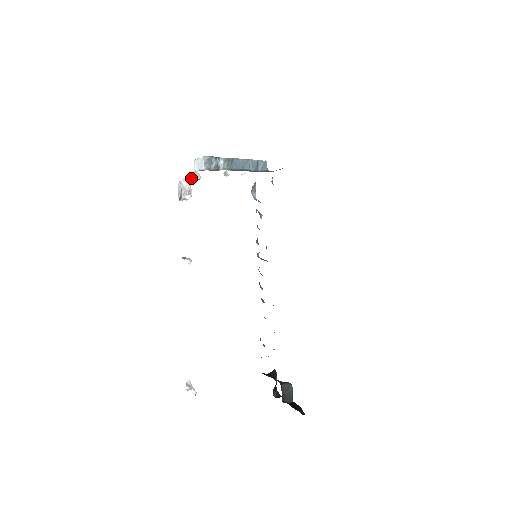
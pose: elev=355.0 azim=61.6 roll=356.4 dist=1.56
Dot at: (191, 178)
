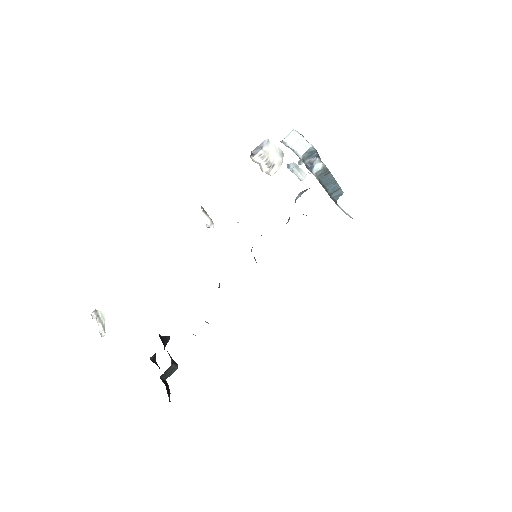
Dot at: (290, 163)
